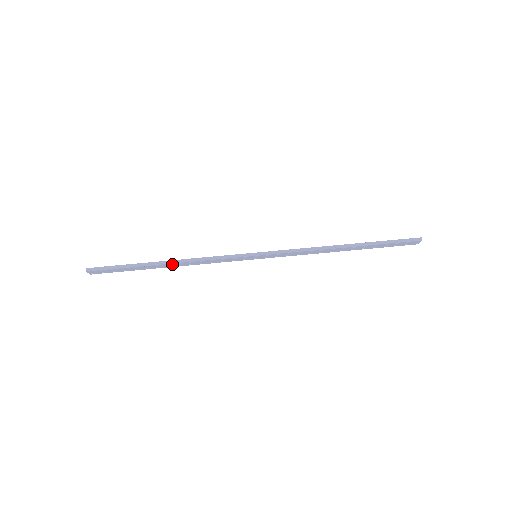
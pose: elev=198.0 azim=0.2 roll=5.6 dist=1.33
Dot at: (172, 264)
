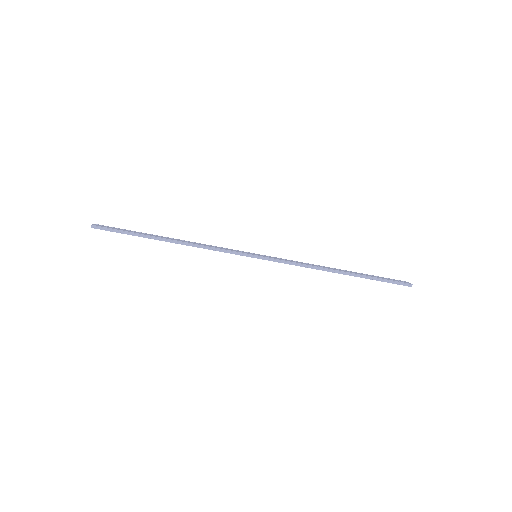
Dot at: (175, 242)
